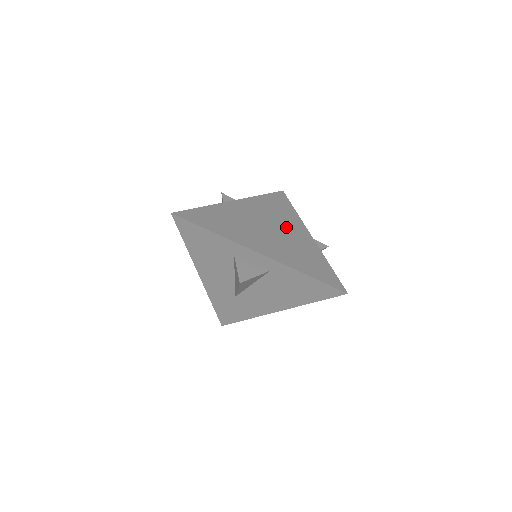
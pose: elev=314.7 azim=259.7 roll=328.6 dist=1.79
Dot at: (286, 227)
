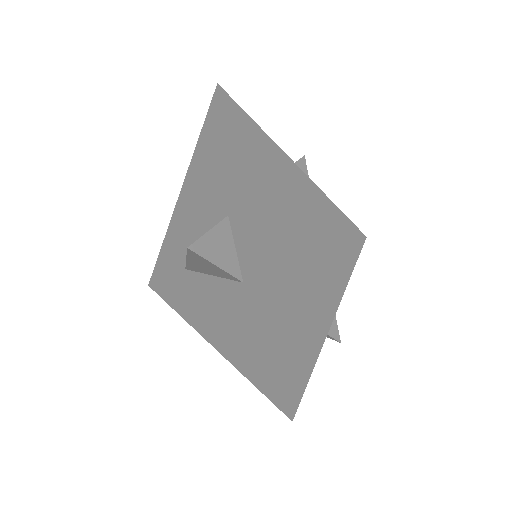
Dot at: (323, 266)
